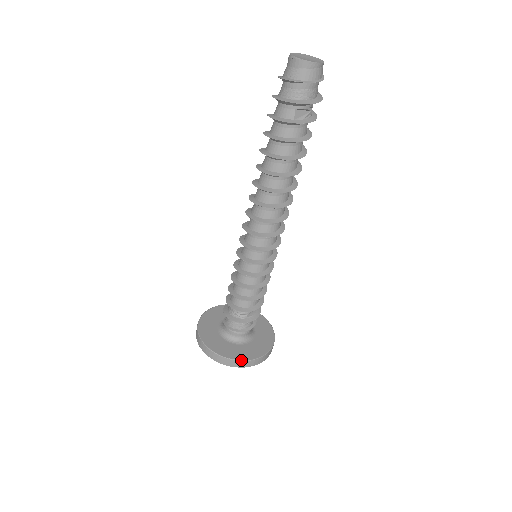
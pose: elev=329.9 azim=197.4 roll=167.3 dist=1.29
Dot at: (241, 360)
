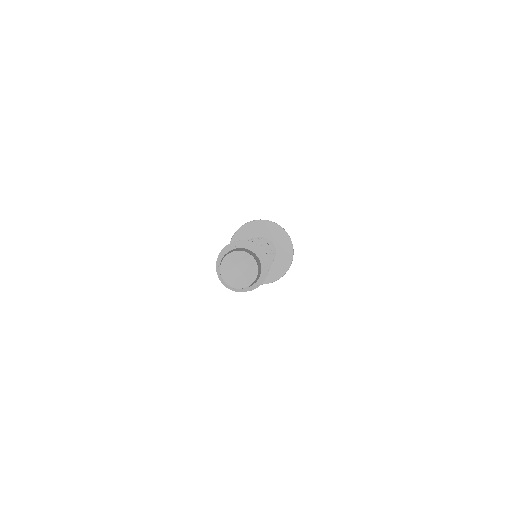
Dot at: (290, 265)
